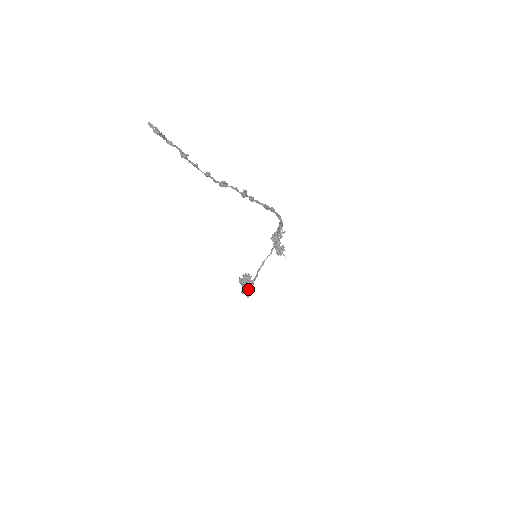
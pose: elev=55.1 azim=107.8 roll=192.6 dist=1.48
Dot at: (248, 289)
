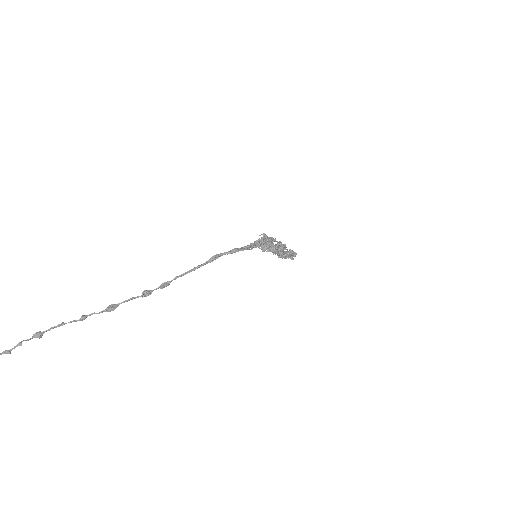
Dot at: (286, 256)
